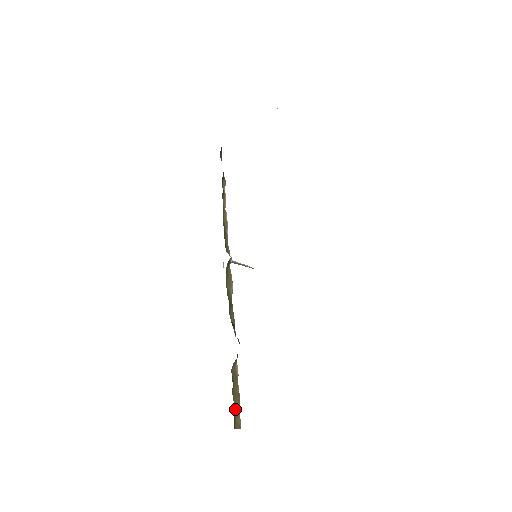
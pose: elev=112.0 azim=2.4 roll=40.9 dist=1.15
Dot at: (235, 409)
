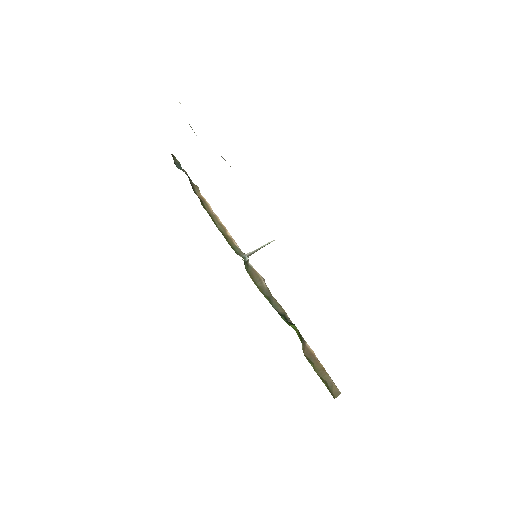
Dot at: (326, 383)
